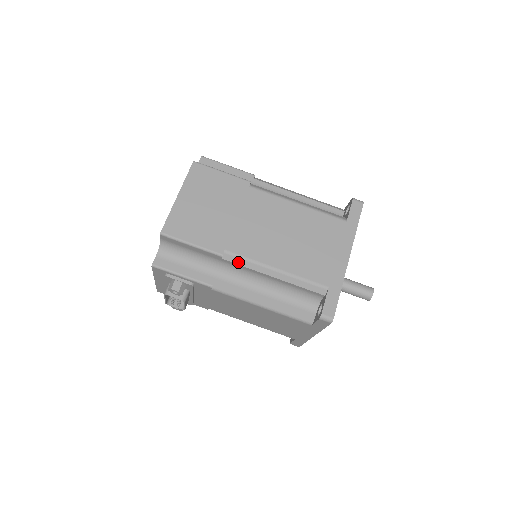
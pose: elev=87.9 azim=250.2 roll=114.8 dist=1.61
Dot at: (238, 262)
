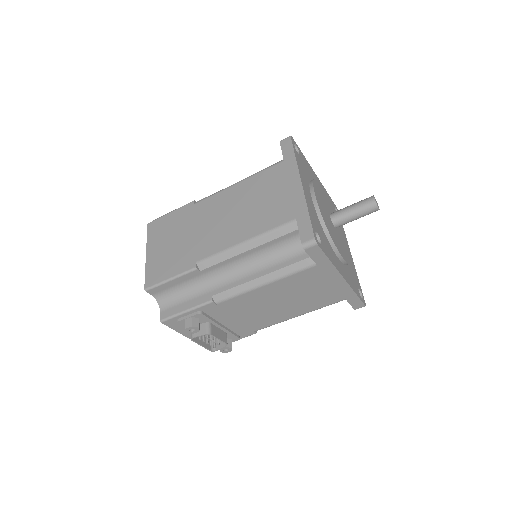
Dot at: (213, 263)
